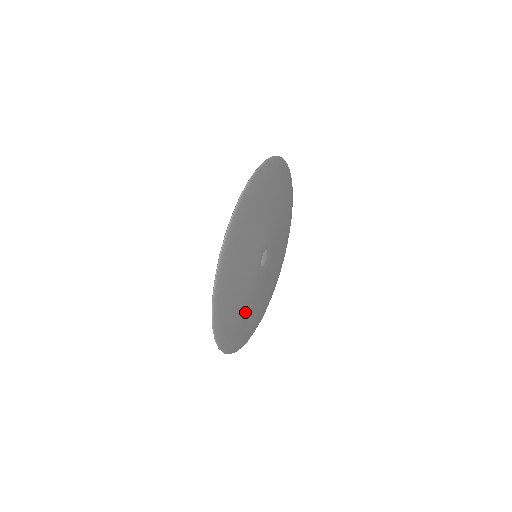
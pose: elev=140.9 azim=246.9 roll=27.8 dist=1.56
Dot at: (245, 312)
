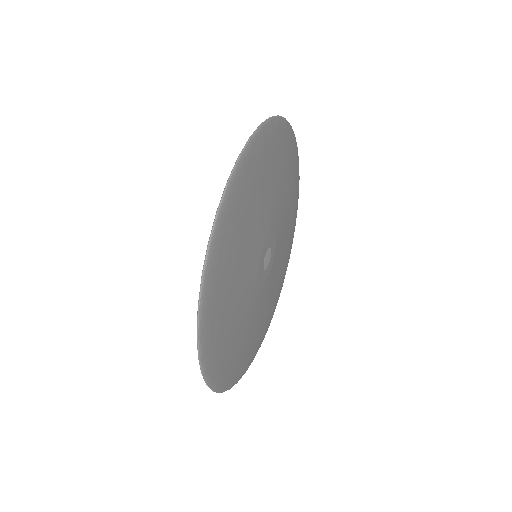
Dot at: (243, 333)
